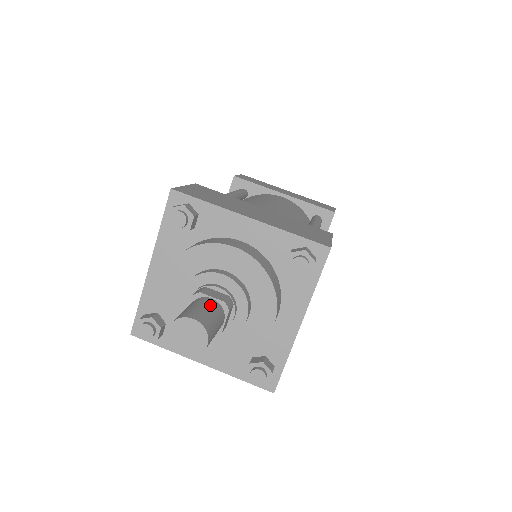
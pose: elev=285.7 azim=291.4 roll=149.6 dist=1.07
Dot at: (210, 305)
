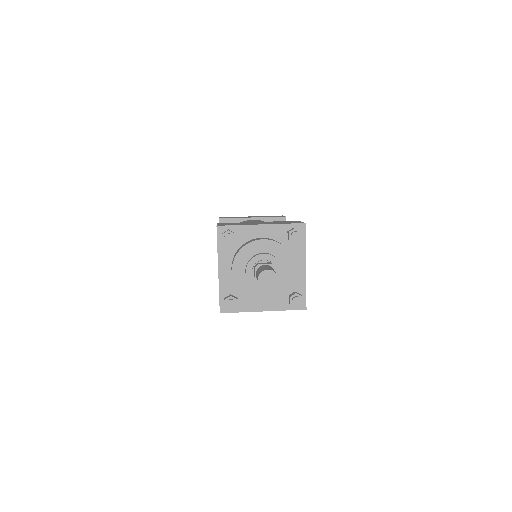
Dot at: (267, 266)
